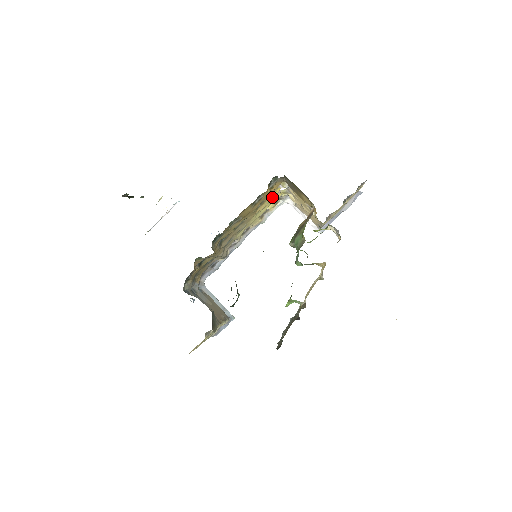
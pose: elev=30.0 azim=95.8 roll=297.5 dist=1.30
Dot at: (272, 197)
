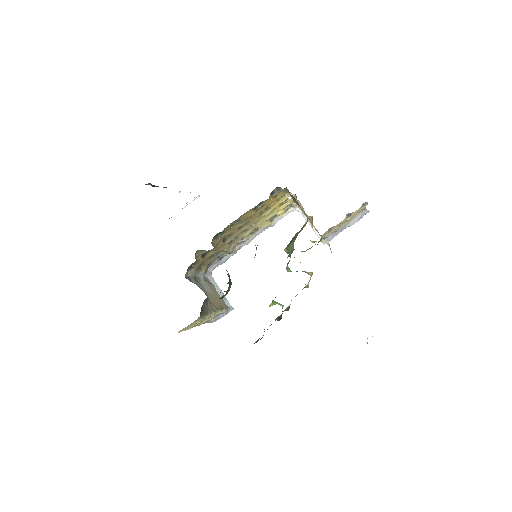
Dot at: (280, 204)
